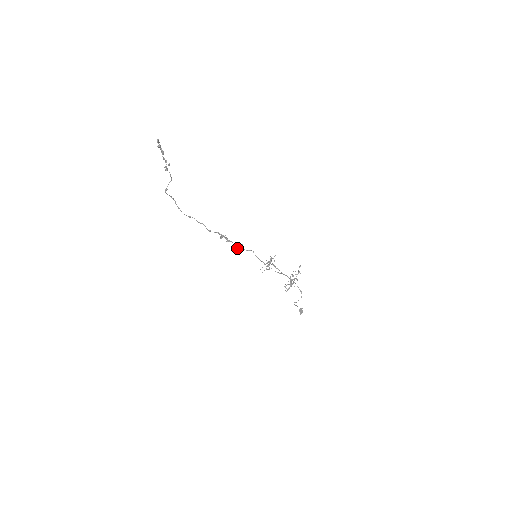
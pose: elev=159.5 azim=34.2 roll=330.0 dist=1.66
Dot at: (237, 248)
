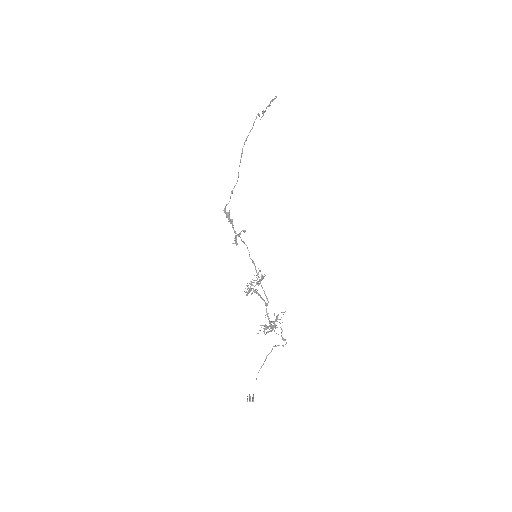
Dot at: (240, 234)
